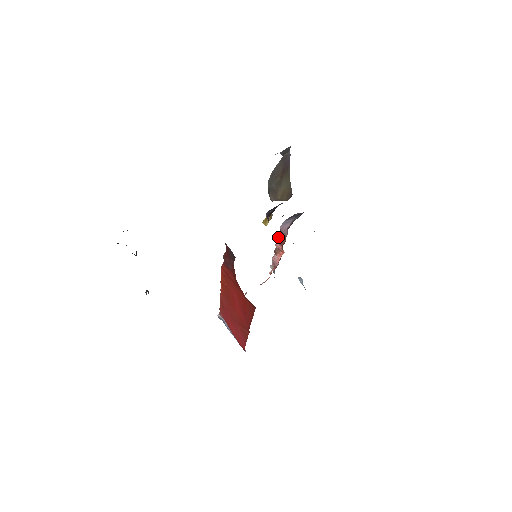
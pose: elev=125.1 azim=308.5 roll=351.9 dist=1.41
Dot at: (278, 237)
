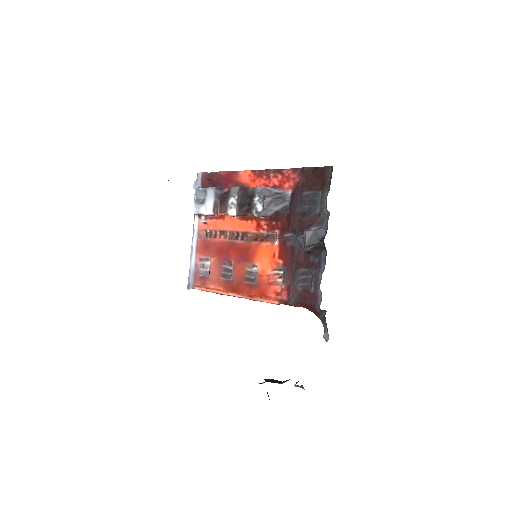
Dot at: (241, 215)
